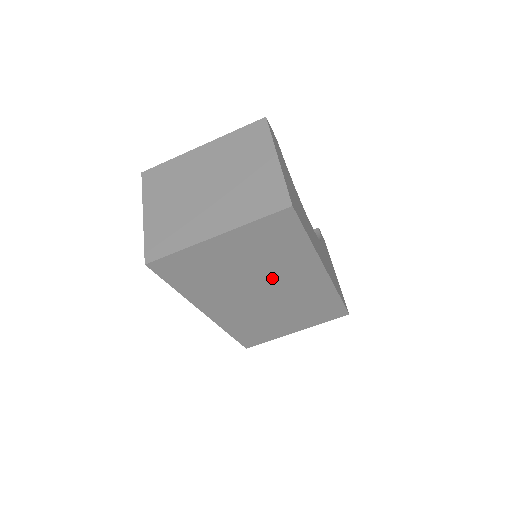
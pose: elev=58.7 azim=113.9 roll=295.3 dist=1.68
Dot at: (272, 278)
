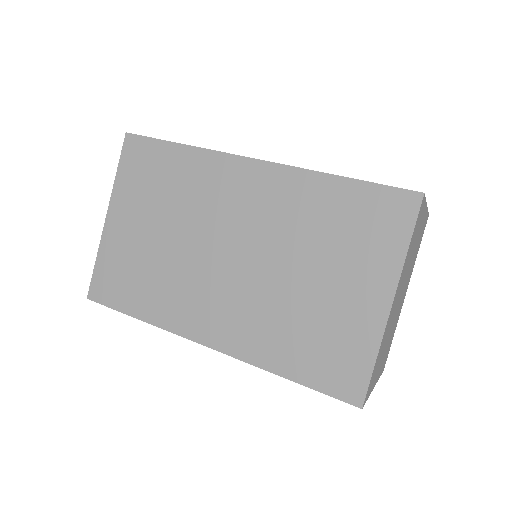
Dot at: (209, 223)
